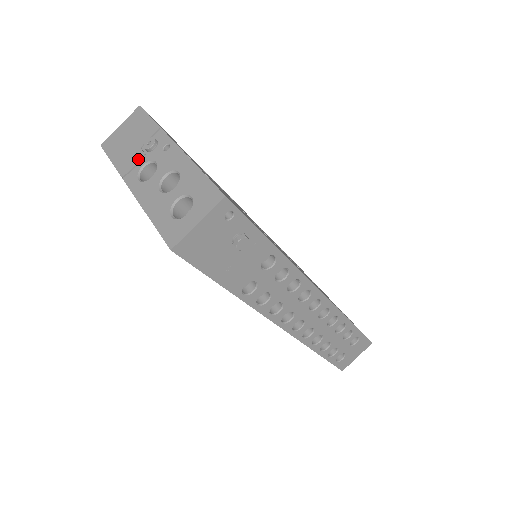
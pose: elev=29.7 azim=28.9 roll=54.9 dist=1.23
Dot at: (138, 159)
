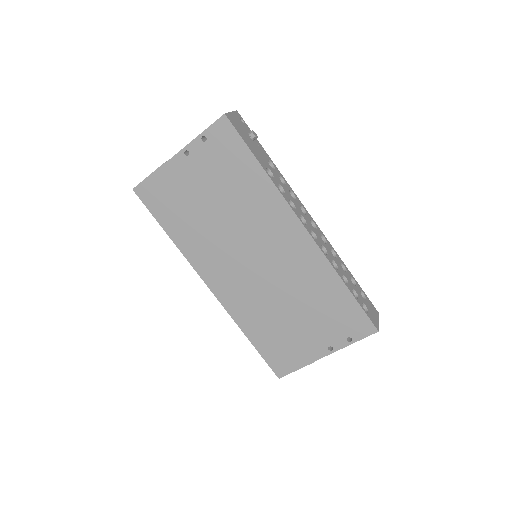
Dot at: occluded
